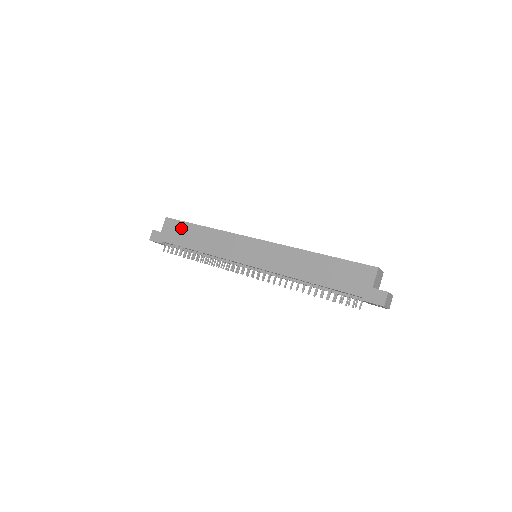
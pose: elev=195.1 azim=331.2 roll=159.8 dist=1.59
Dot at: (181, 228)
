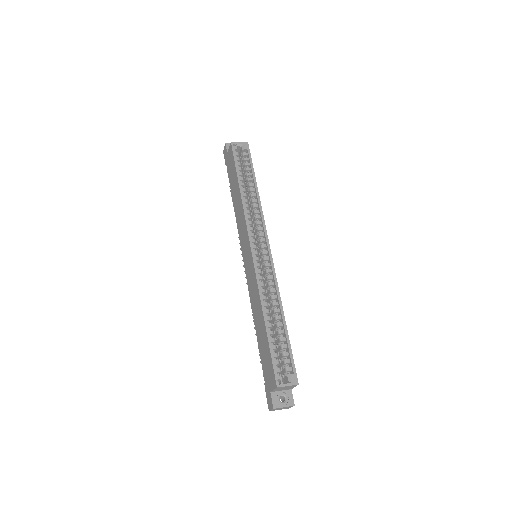
Dot at: (233, 168)
